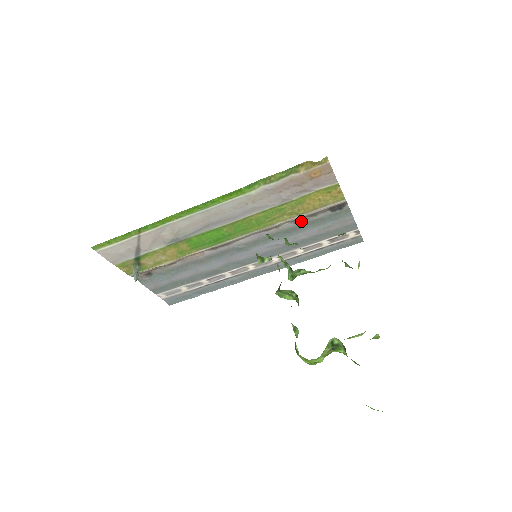
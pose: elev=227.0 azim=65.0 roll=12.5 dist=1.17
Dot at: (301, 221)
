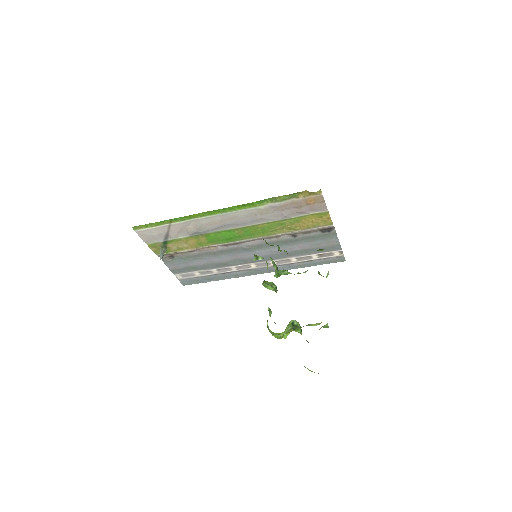
Dot at: (297, 236)
